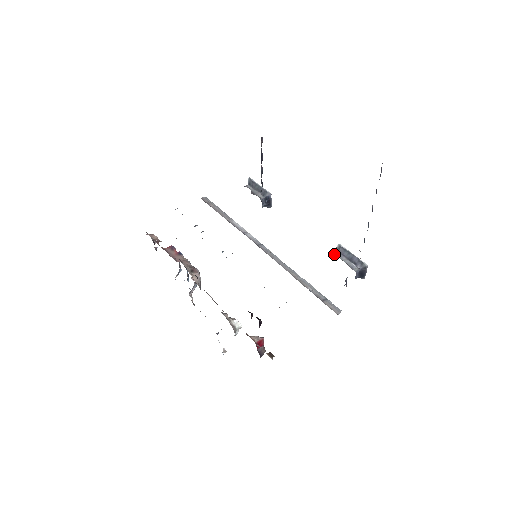
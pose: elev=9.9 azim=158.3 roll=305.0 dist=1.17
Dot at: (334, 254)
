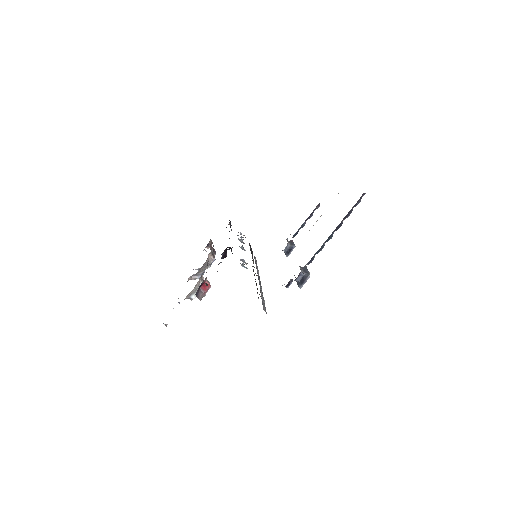
Dot at: occluded
